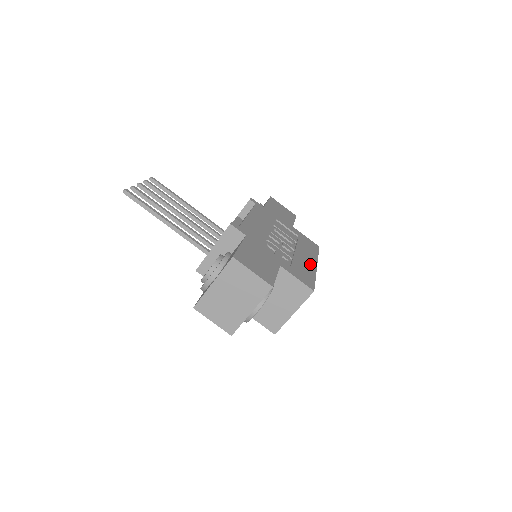
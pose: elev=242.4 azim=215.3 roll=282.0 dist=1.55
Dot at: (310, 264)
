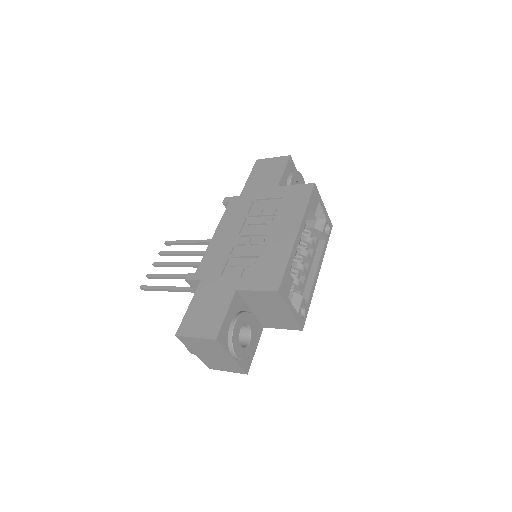
Dot at: (286, 240)
